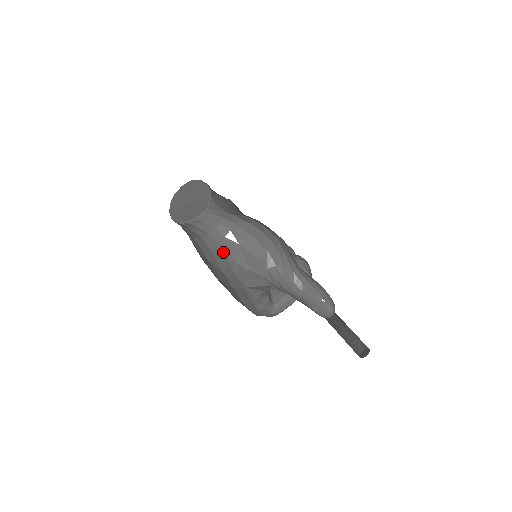
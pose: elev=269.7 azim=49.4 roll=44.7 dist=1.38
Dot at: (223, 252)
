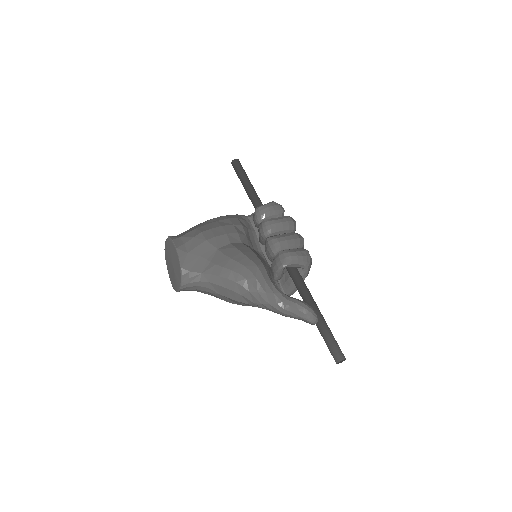
Dot at: occluded
